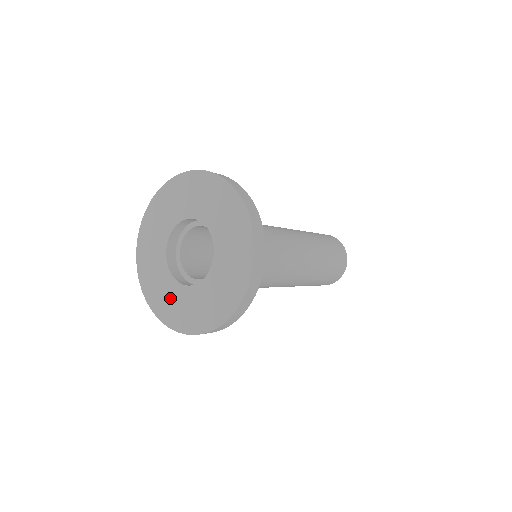
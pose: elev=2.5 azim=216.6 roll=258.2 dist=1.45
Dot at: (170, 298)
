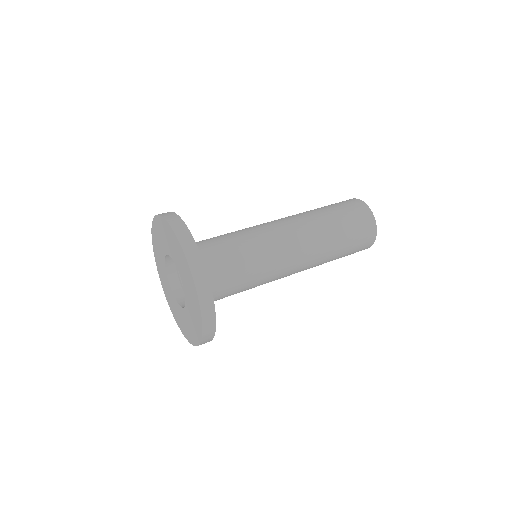
Dot at: (181, 318)
